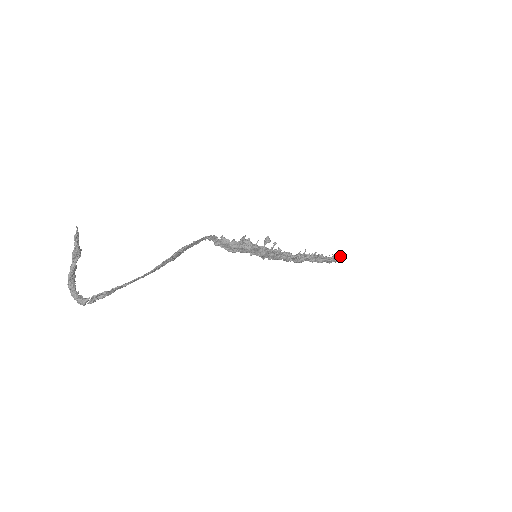
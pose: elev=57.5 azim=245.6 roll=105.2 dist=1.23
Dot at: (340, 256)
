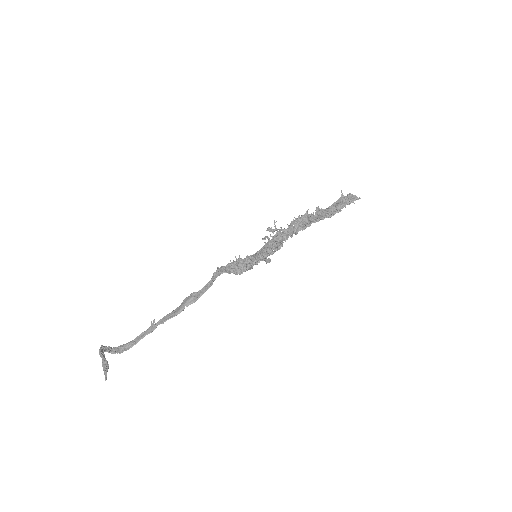
Dot at: (351, 202)
